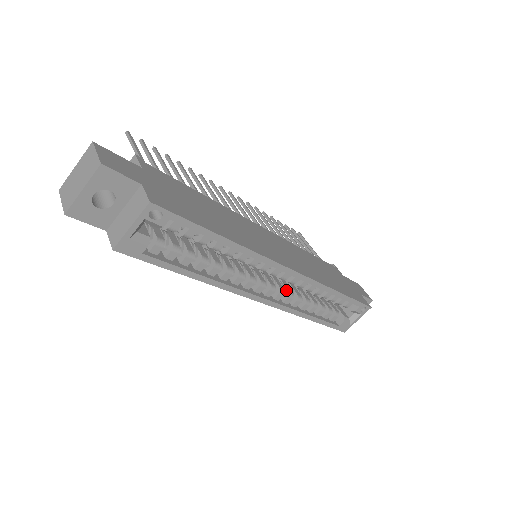
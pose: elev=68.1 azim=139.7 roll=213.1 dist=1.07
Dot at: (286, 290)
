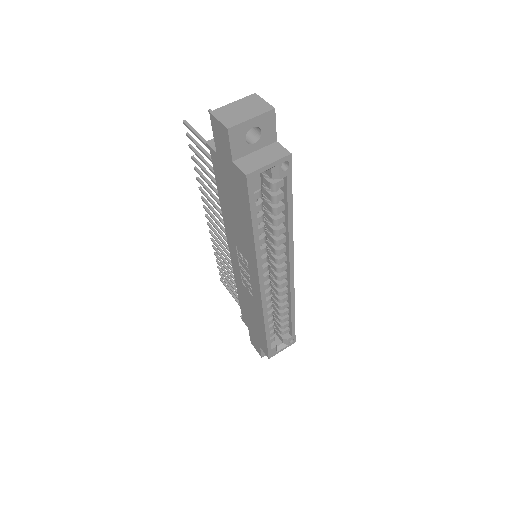
Dot at: occluded
